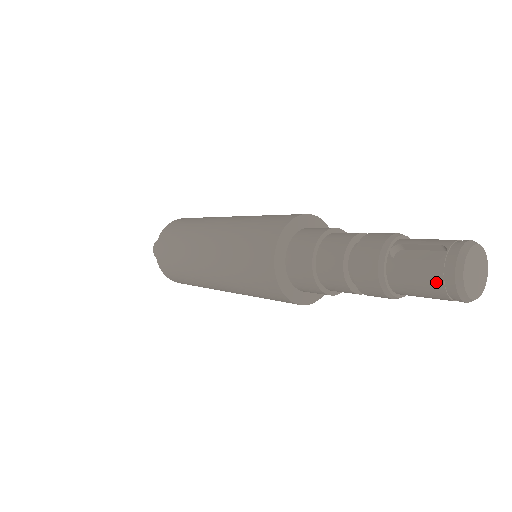
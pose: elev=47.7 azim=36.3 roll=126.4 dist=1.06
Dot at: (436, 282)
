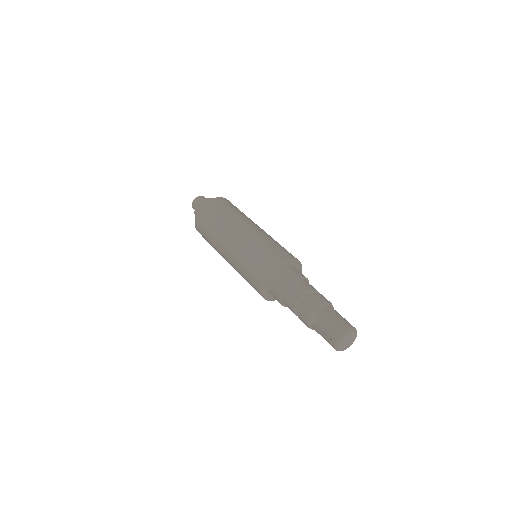
Dot at: (330, 344)
